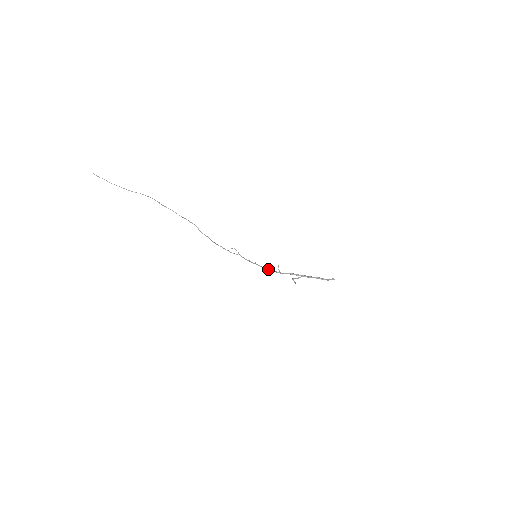
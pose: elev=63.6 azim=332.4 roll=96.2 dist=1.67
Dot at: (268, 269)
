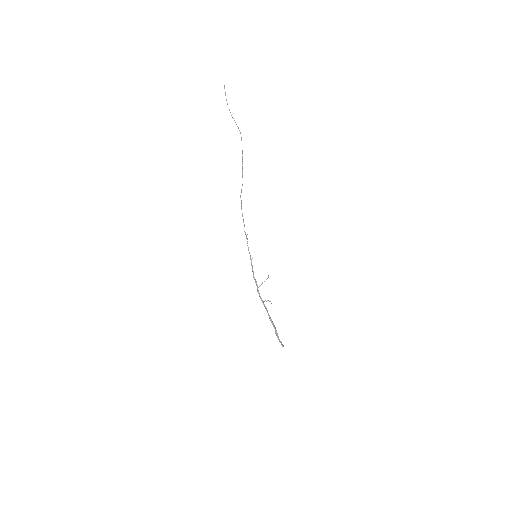
Dot at: occluded
